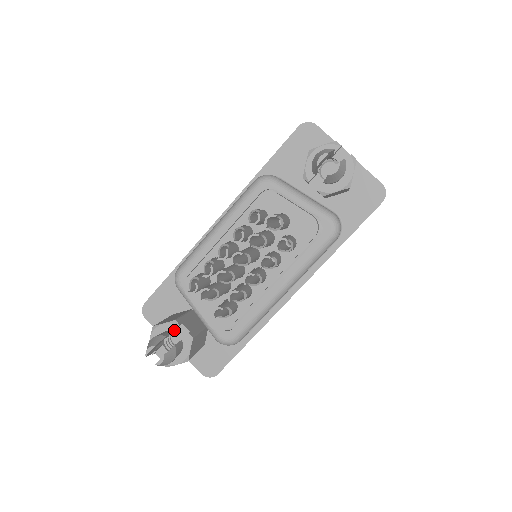
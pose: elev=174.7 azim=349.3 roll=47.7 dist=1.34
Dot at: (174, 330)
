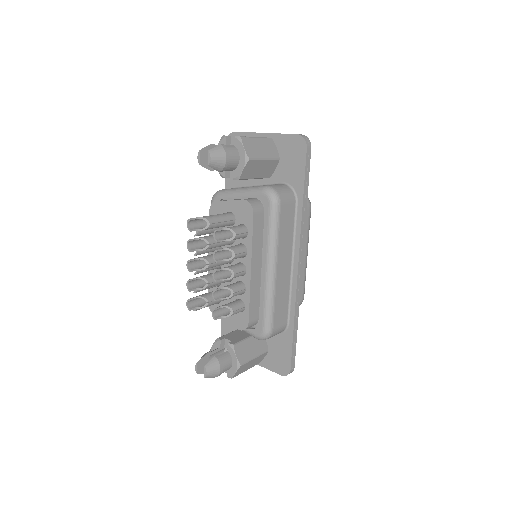
Dot at: (220, 346)
